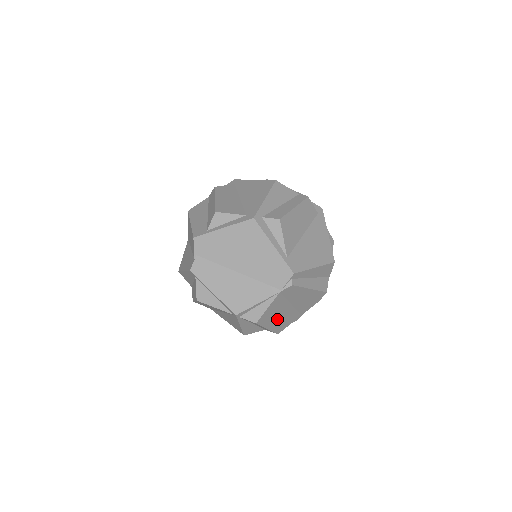
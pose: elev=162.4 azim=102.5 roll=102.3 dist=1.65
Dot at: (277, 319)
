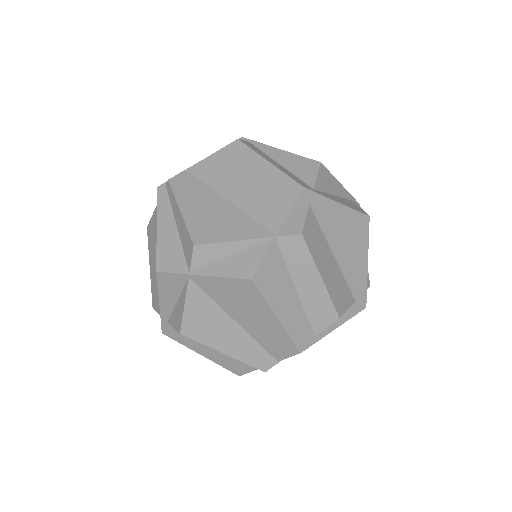
Dot at: occluded
